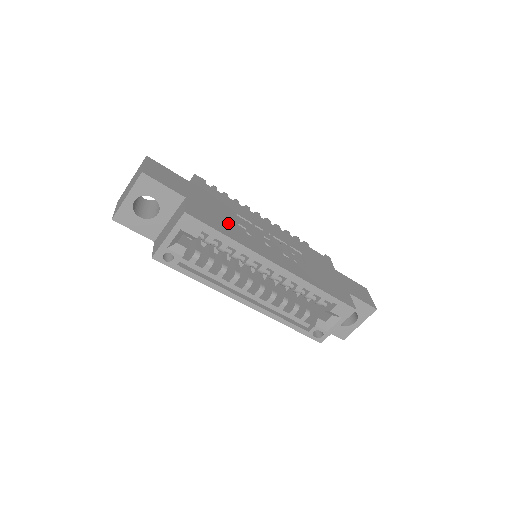
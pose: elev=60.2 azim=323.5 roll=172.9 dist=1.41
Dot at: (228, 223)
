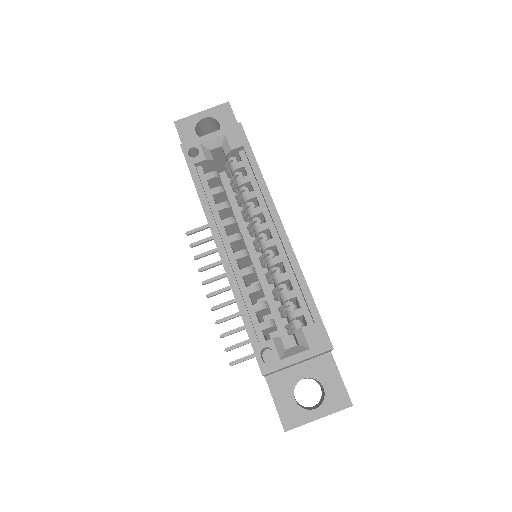
Dot at: occluded
